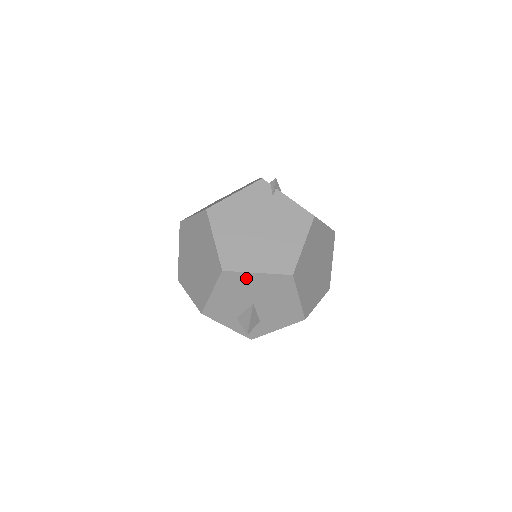
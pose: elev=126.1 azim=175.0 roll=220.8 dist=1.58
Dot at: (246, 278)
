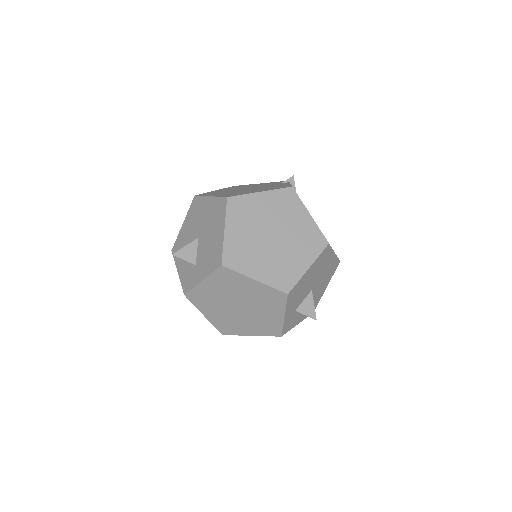
Dot at: (203, 204)
